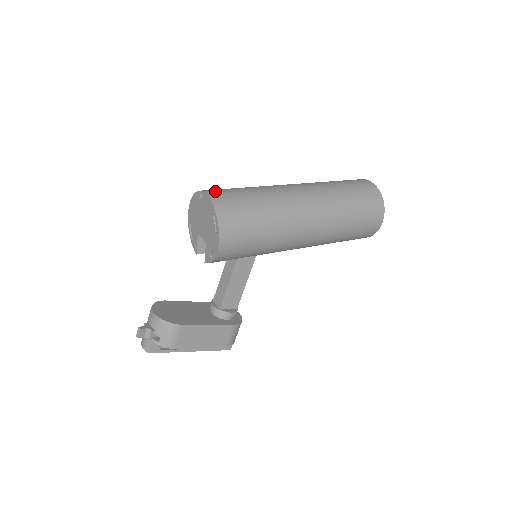
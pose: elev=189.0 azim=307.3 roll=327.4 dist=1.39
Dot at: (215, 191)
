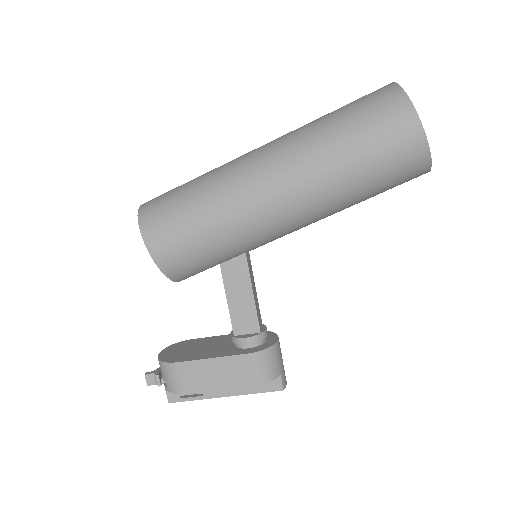
Dot at: occluded
